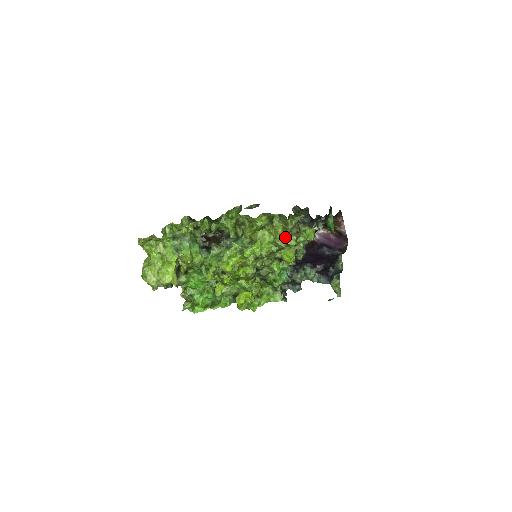
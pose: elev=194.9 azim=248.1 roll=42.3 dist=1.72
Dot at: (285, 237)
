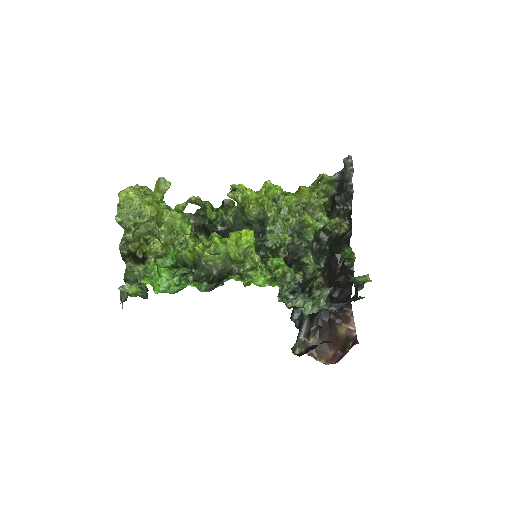
Dot at: (311, 194)
